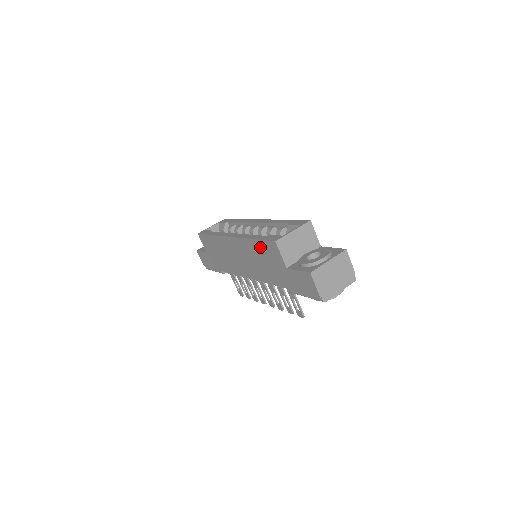
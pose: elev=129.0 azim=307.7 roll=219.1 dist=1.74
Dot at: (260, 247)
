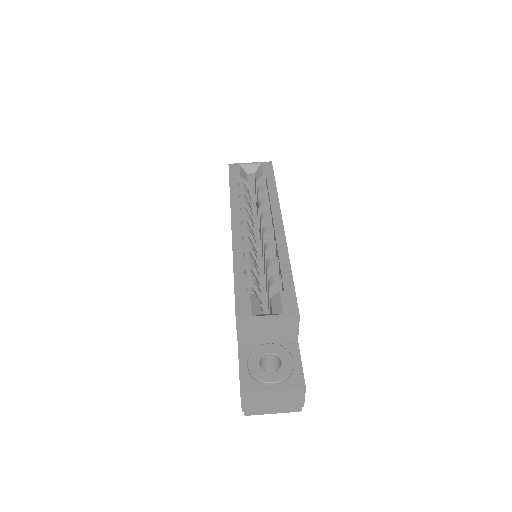
Dot at: occluded
